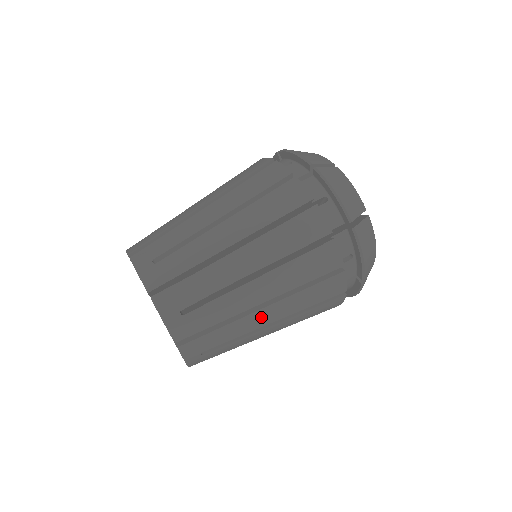
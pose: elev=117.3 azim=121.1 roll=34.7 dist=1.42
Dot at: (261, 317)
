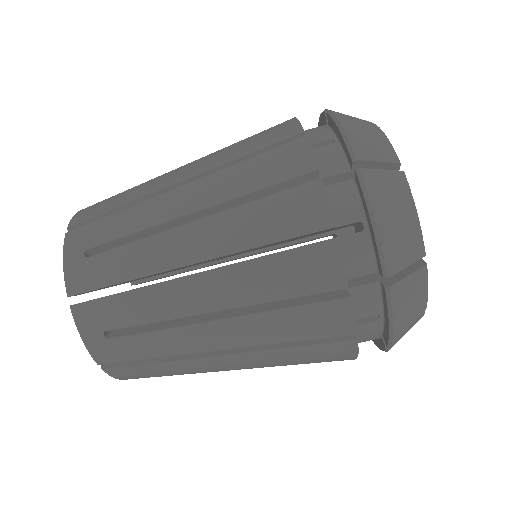
Dot at: occluded
